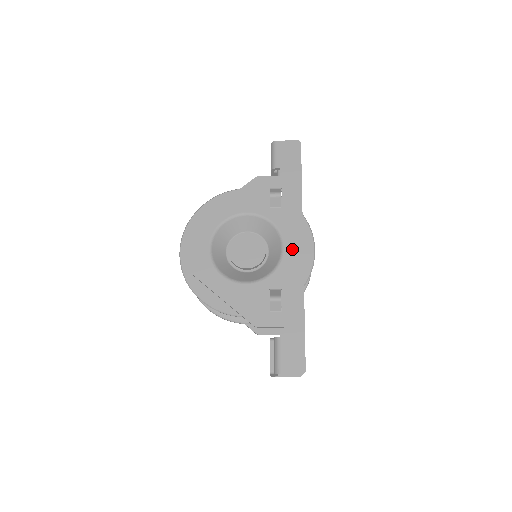
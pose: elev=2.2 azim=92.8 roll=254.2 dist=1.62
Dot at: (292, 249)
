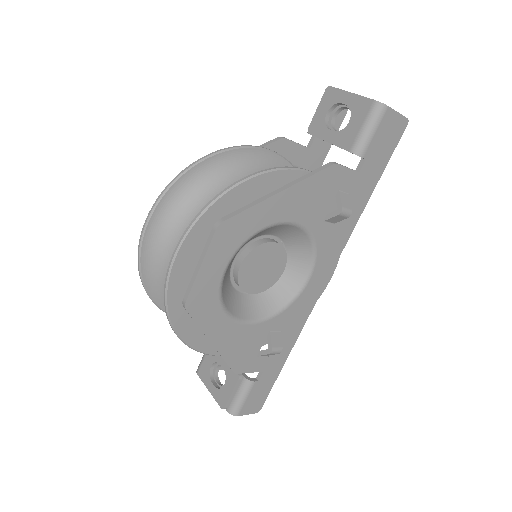
Dot at: (316, 284)
